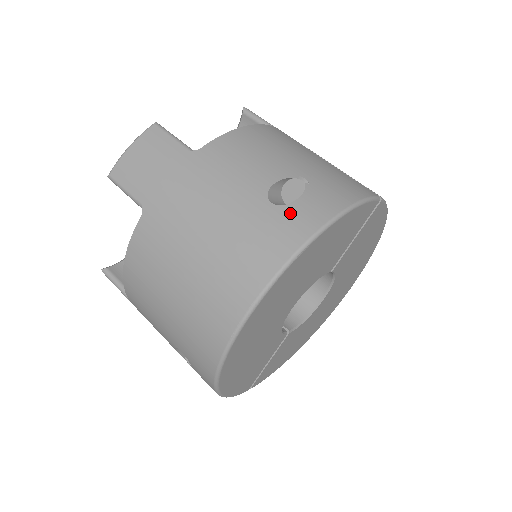
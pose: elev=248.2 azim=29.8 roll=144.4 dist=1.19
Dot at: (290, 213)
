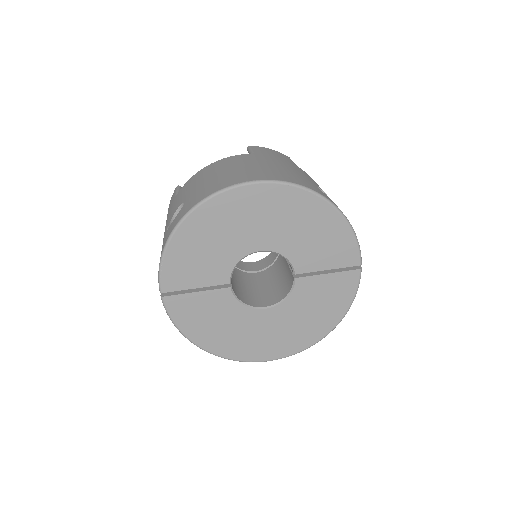
Dot at: (322, 192)
